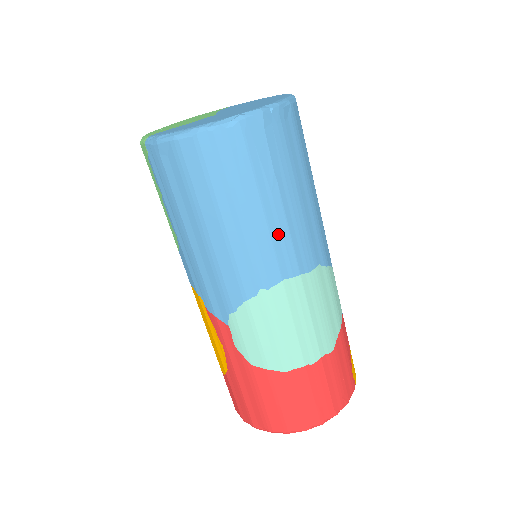
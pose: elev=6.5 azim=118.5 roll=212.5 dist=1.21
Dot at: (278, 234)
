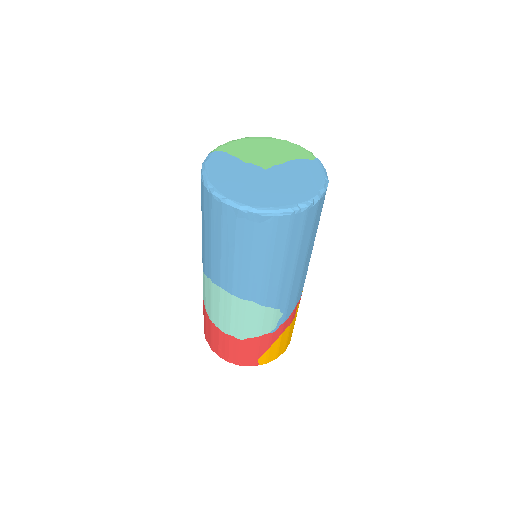
Dot at: (226, 267)
